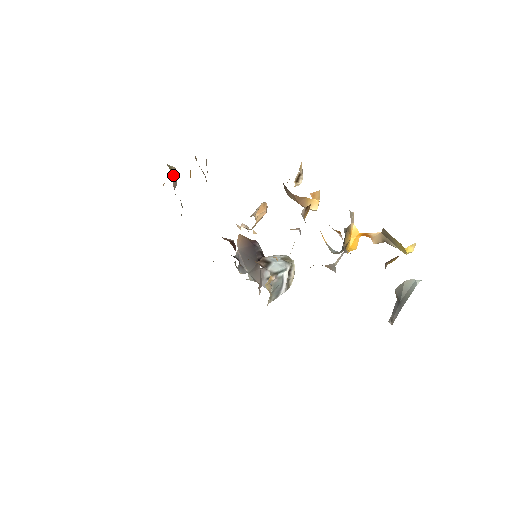
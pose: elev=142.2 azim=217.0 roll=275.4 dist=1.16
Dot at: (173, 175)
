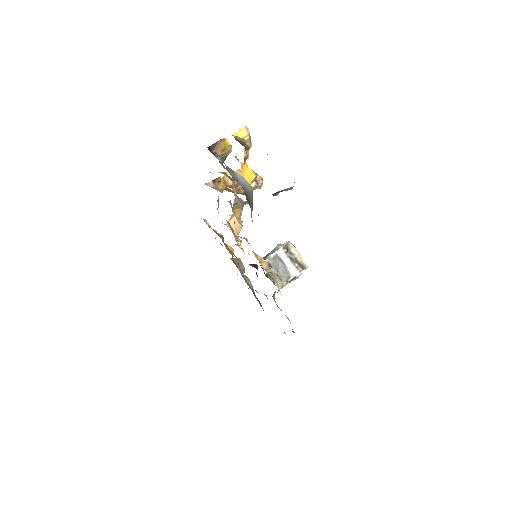
Dot at: occluded
